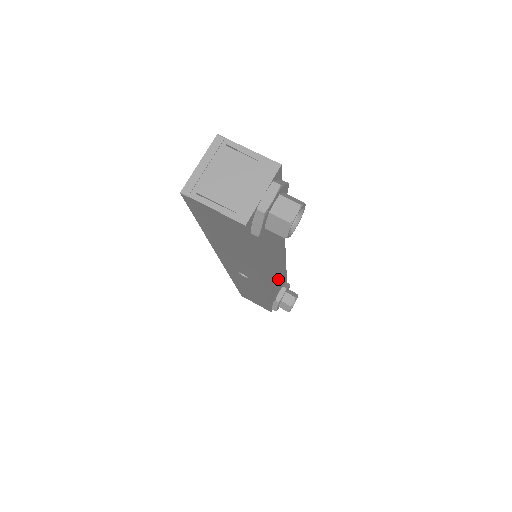
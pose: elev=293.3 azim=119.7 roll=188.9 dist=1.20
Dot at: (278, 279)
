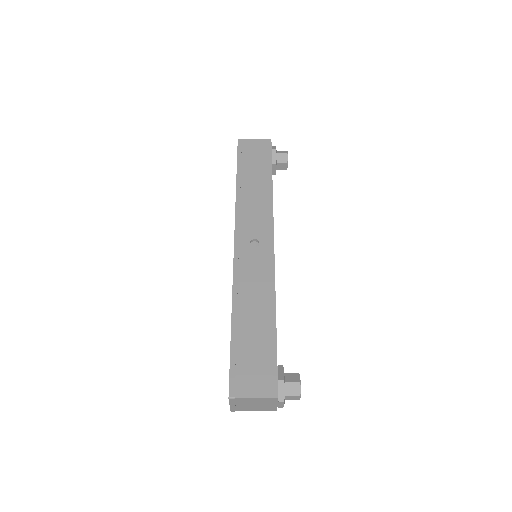
Dot at: occluded
